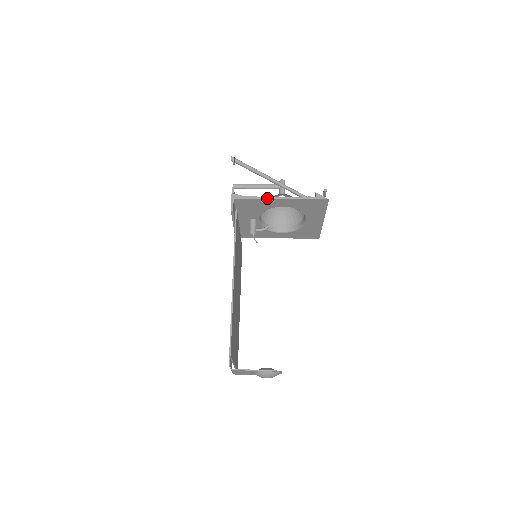
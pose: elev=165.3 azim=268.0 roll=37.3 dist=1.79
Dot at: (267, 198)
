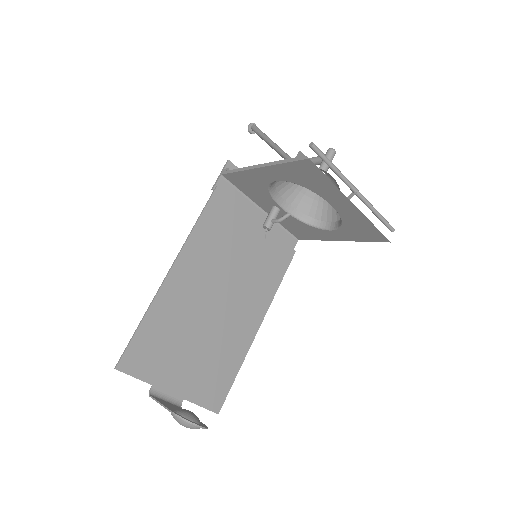
Dot at: (247, 168)
